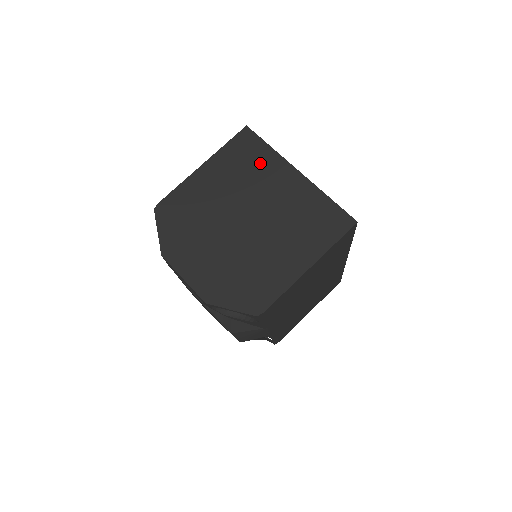
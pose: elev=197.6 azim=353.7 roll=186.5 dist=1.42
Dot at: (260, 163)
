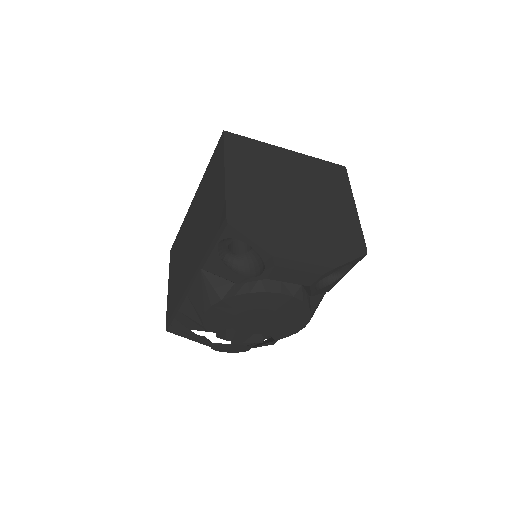
Dot at: (261, 154)
